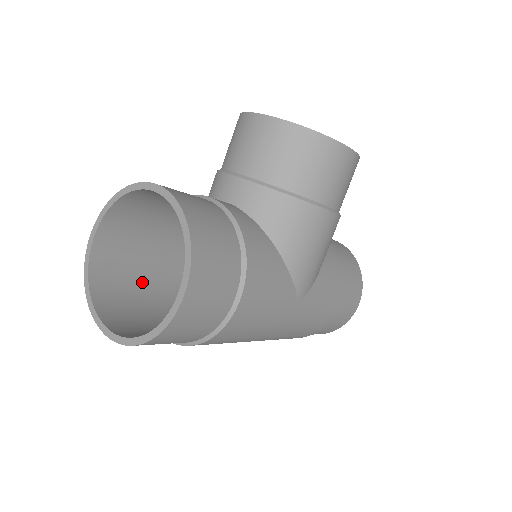
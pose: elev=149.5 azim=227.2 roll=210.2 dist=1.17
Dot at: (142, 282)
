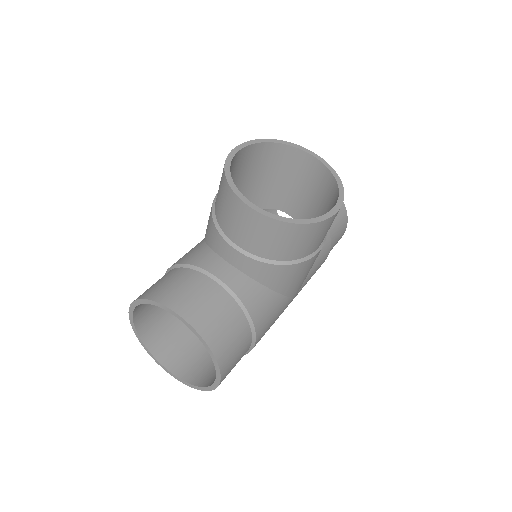
Dot at: occluded
